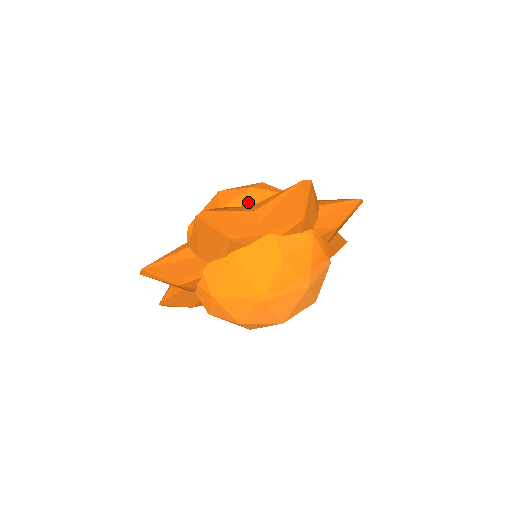
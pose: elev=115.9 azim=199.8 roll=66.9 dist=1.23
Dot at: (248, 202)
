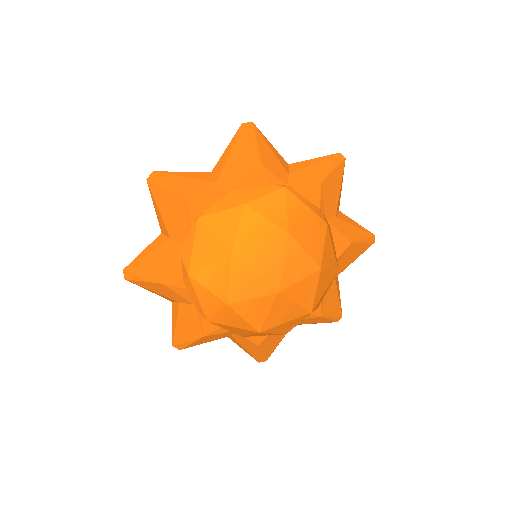
Dot at: occluded
